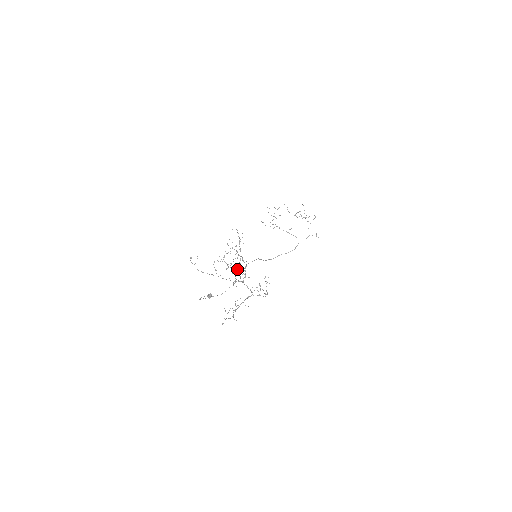
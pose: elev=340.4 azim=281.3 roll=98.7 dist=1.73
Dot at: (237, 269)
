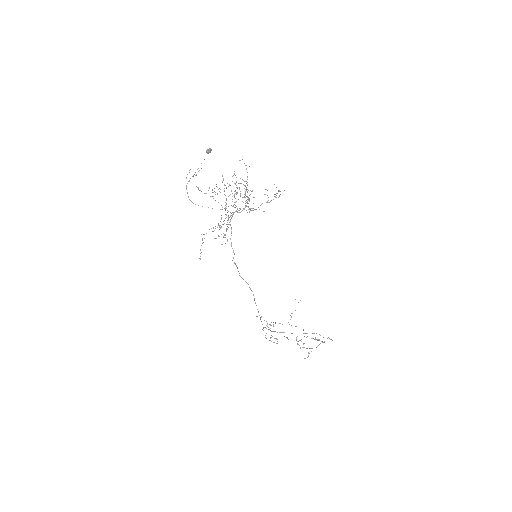
Dot at: (237, 209)
